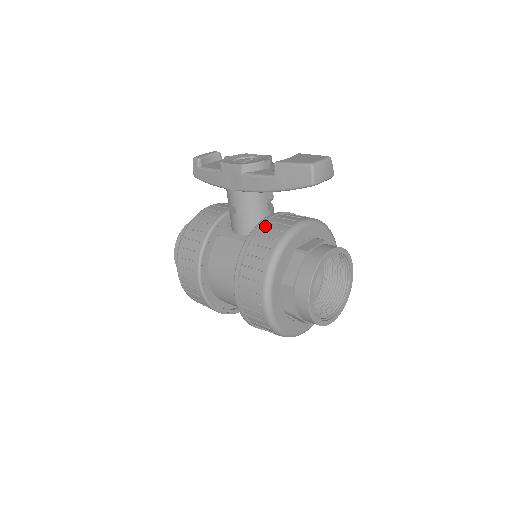
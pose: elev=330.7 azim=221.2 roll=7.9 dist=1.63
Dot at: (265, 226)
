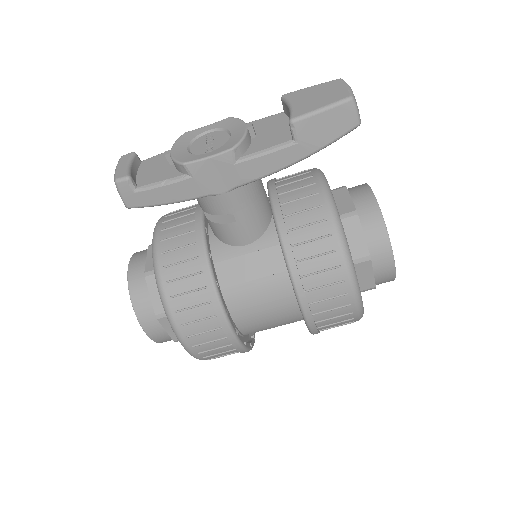
Dot at: (288, 213)
